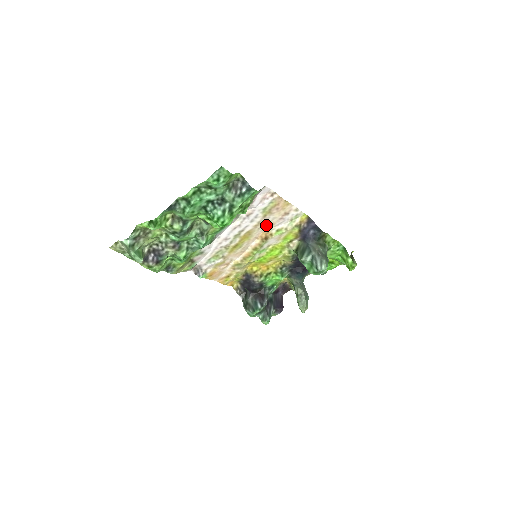
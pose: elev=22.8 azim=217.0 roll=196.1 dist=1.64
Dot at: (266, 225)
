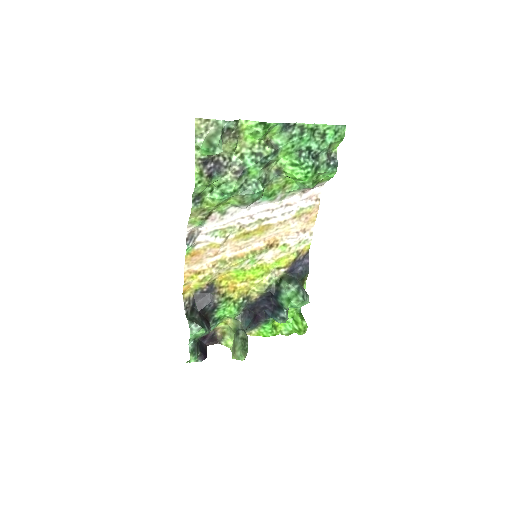
Dot at: (283, 230)
